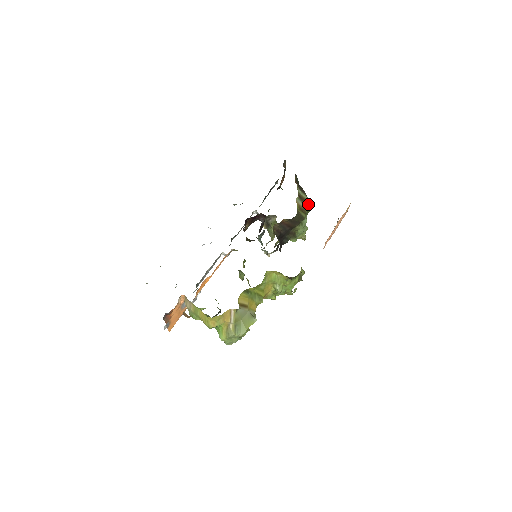
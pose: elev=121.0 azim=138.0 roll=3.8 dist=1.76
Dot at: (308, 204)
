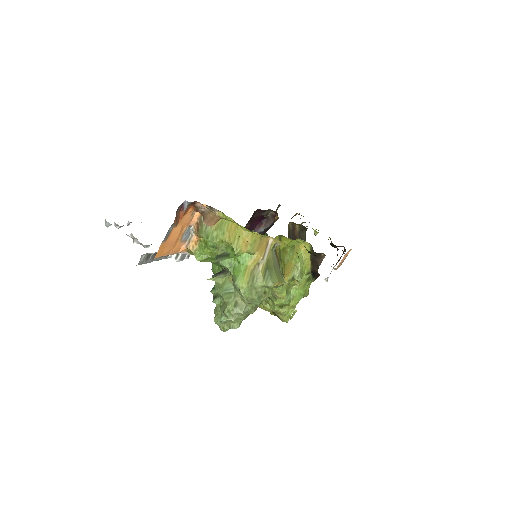
Dot at: occluded
